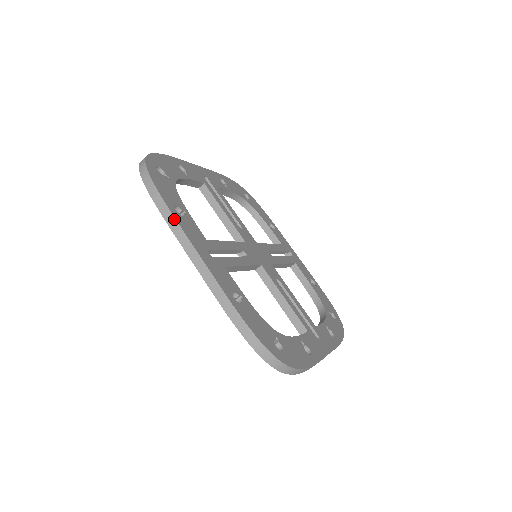
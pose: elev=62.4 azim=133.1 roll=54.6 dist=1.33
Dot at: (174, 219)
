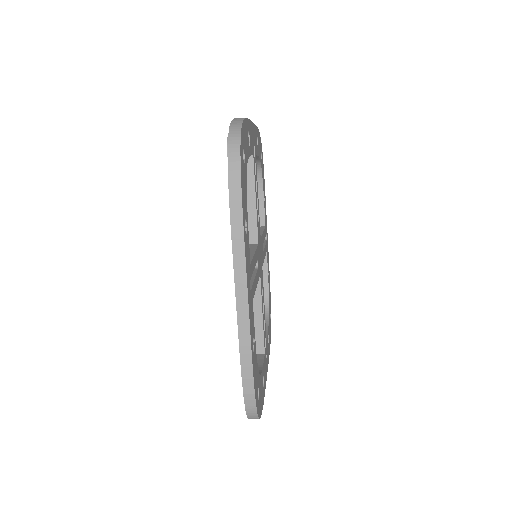
Dot at: (243, 243)
